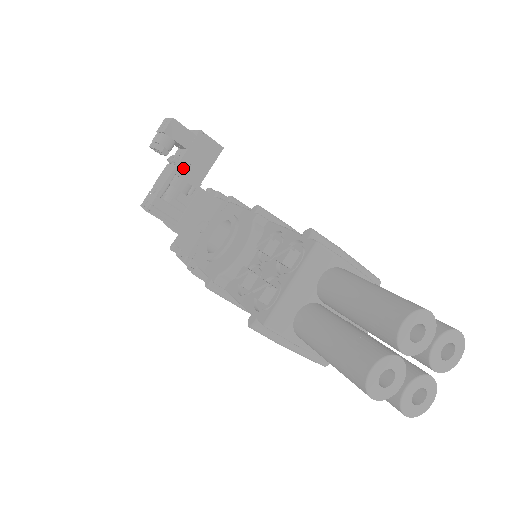
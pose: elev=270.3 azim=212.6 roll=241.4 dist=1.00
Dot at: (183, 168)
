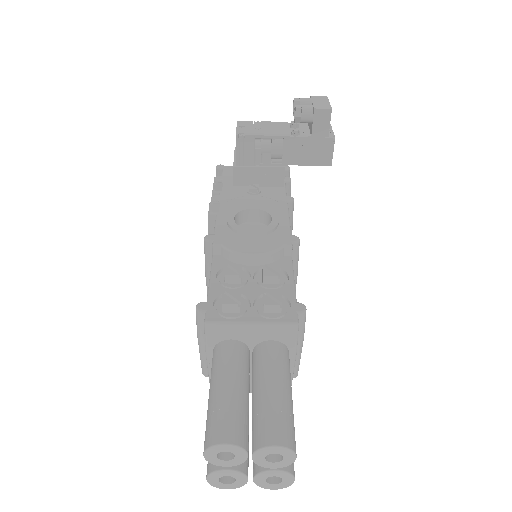
Dot at: (293, 143)
